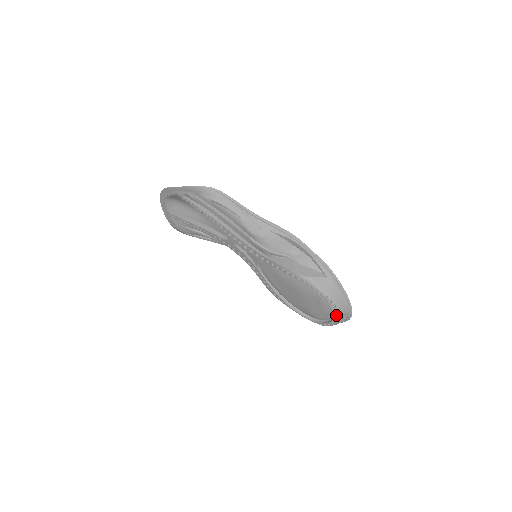
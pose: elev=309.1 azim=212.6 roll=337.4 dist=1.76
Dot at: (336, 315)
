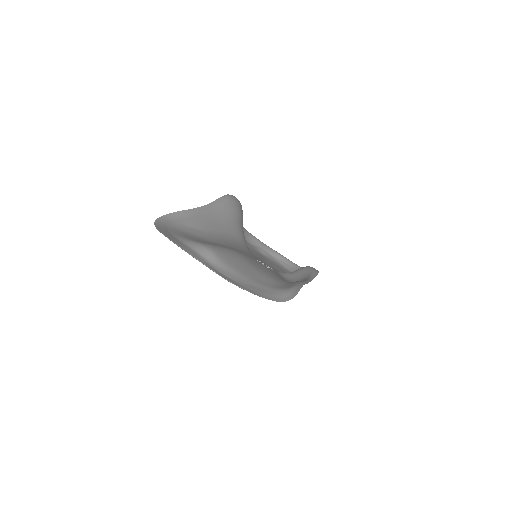
Dot at: occluded
